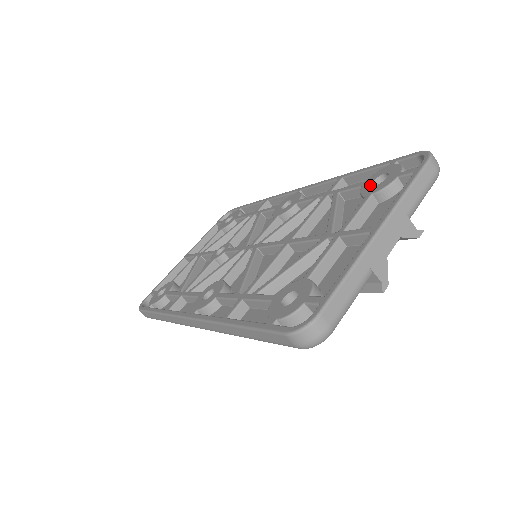
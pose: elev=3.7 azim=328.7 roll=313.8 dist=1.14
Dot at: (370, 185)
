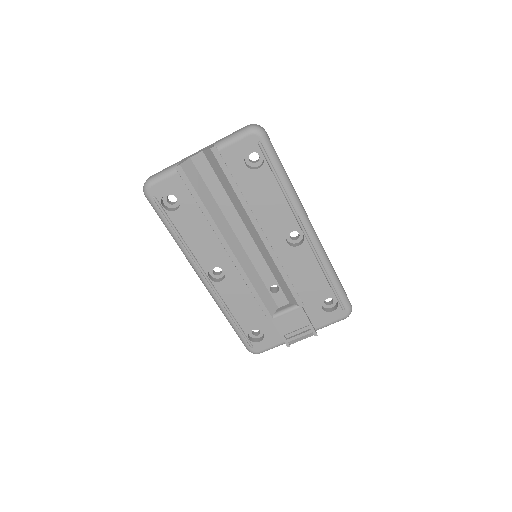
Dot at: occluded
